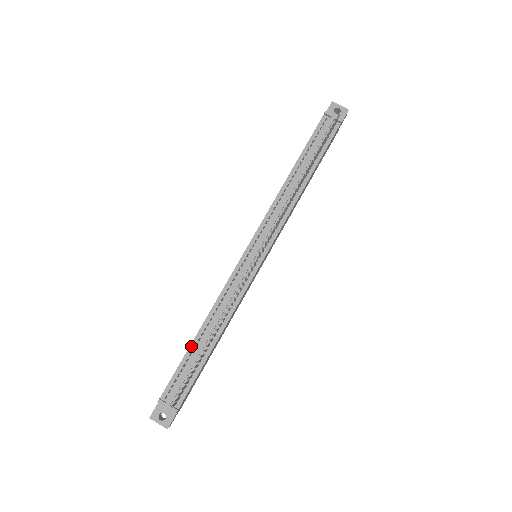
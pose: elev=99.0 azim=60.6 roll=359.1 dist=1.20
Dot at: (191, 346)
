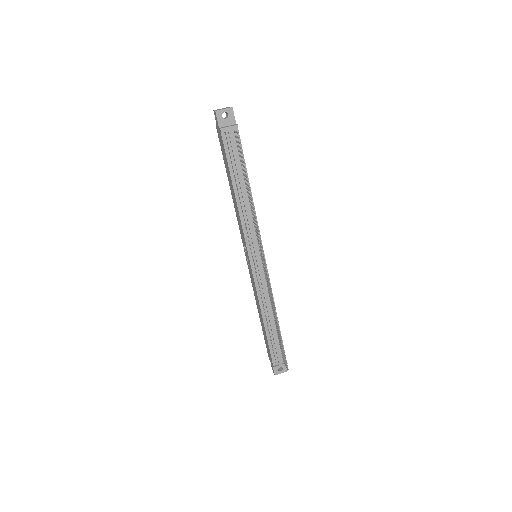
Dot at: (267, 333)
